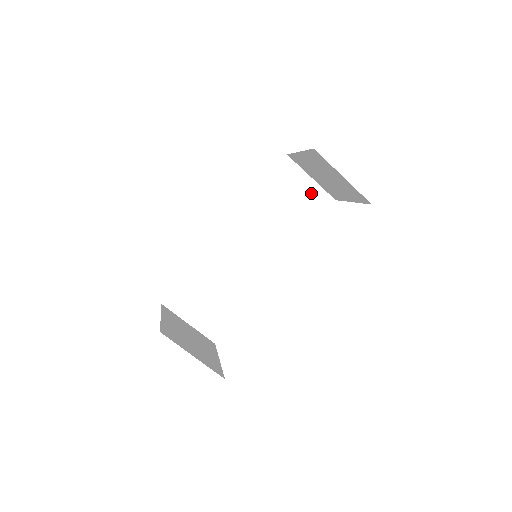
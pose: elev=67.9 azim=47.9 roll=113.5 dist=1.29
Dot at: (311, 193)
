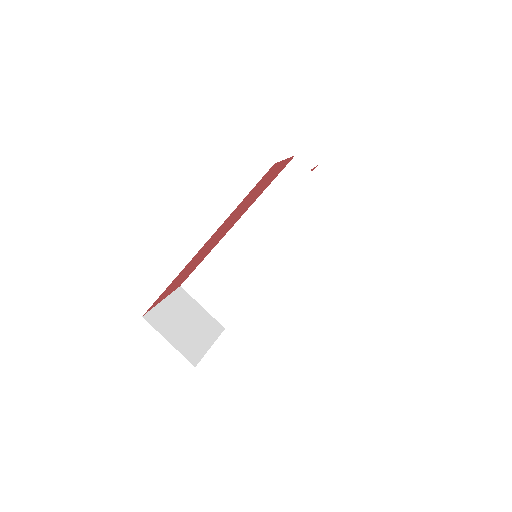
Dot at: (321, 196)
